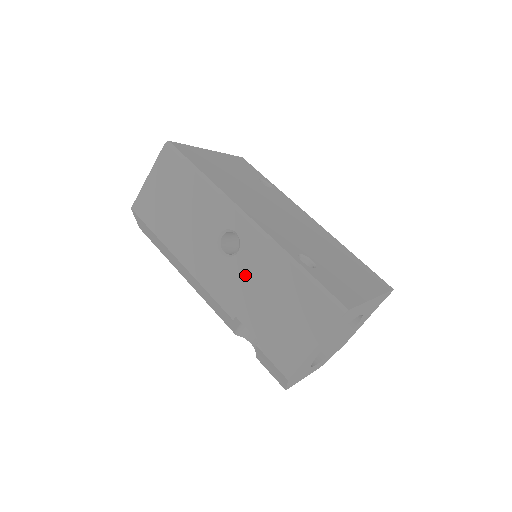
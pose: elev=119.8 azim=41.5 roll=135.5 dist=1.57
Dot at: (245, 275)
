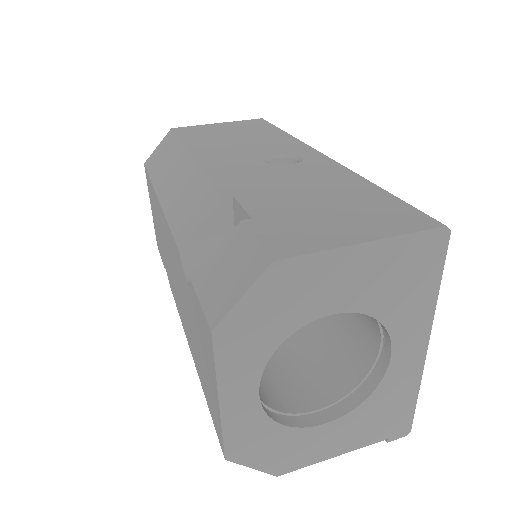
Dot at: (286, 176)
